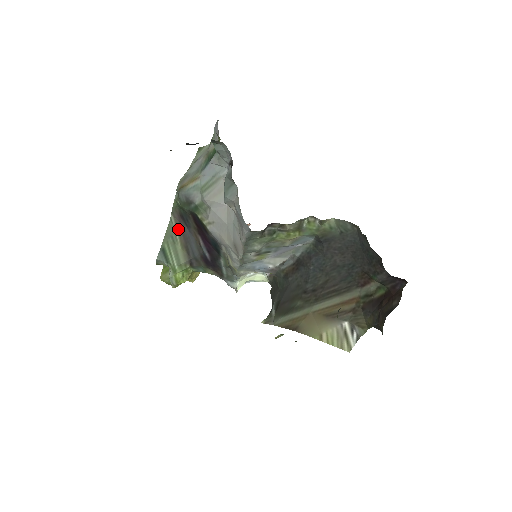
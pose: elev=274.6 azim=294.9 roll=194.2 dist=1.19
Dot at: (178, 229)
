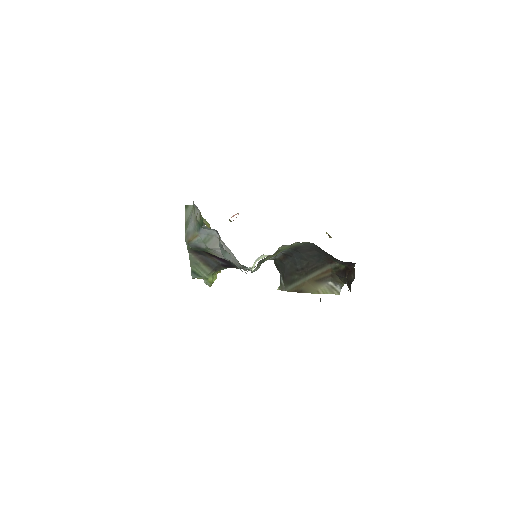
Dot at: (197, 258)
